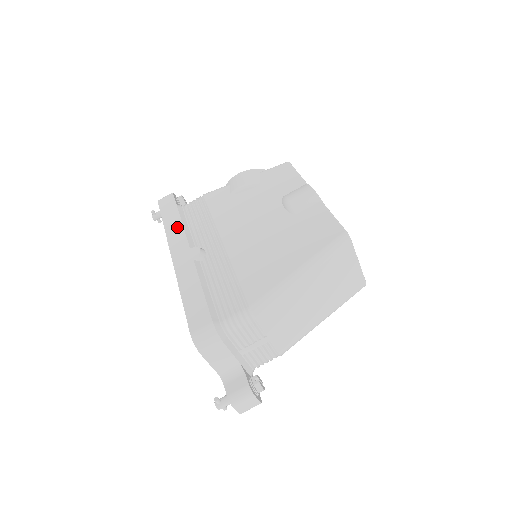
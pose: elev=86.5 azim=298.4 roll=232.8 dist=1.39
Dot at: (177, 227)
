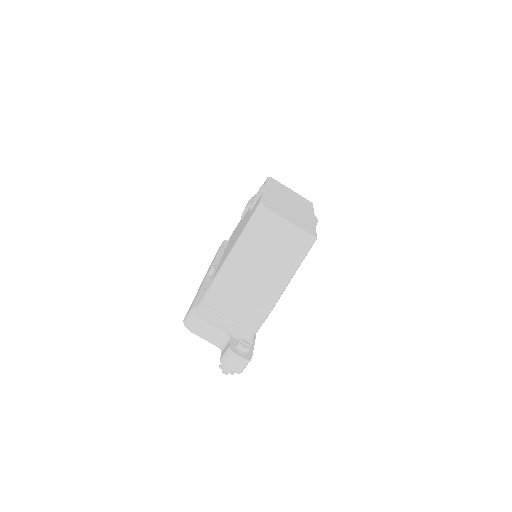
Dot at: (213, 260)
